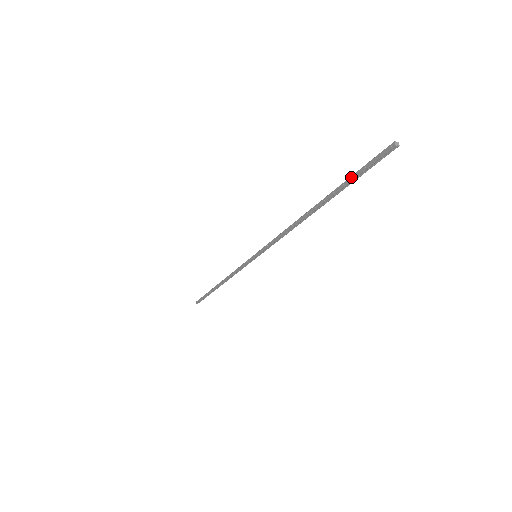
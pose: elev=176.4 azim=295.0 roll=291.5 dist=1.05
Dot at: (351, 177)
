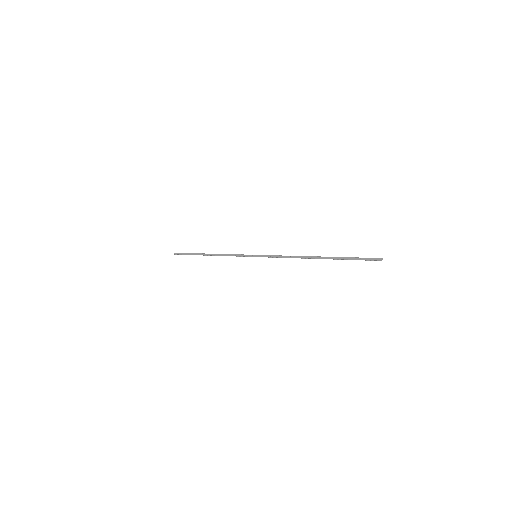
Dot at: (350, 258)
